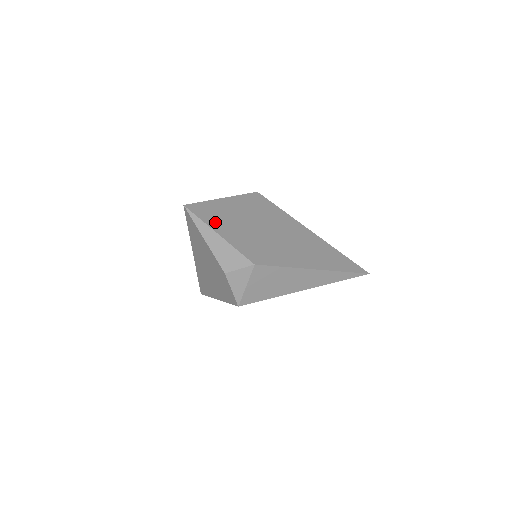
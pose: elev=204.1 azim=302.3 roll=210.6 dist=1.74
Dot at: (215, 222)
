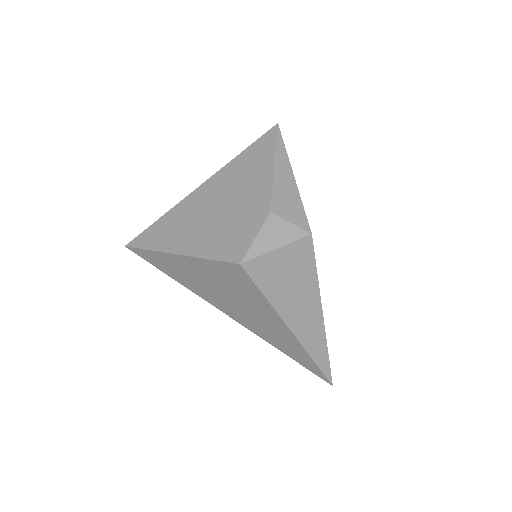
Dot at: occluded
